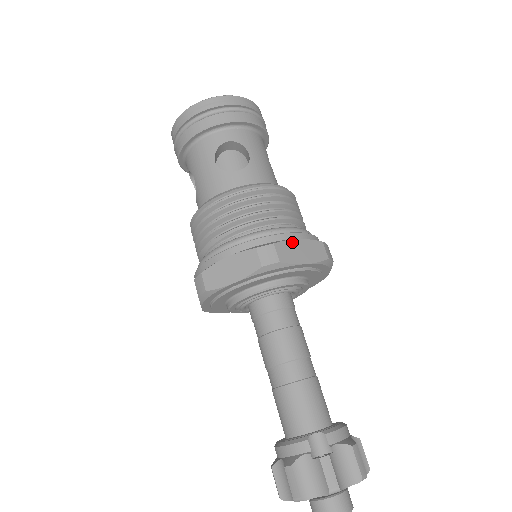
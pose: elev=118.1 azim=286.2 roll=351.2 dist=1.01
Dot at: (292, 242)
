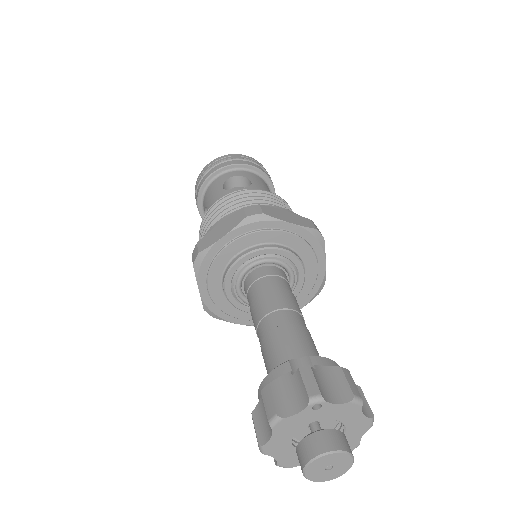
Dot at: (278, 210)
